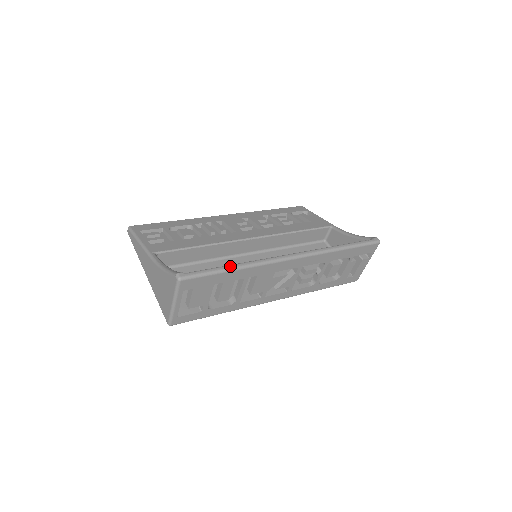
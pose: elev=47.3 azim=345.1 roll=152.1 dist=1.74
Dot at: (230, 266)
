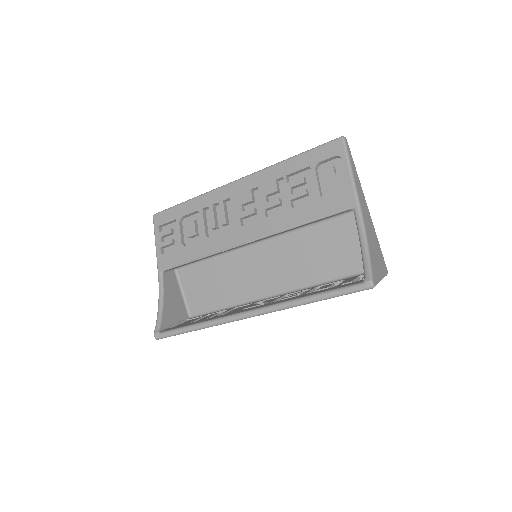
Dot at: (191, 328)
